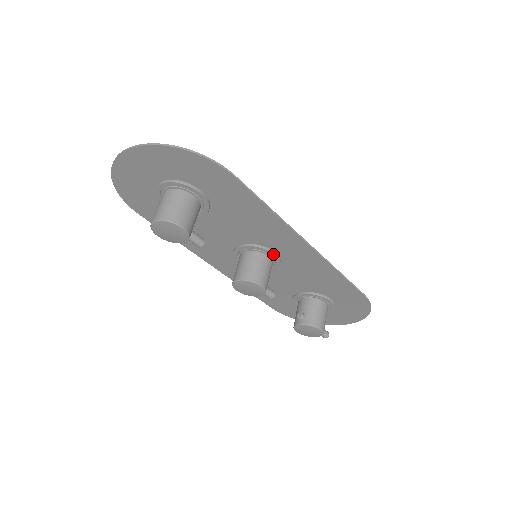
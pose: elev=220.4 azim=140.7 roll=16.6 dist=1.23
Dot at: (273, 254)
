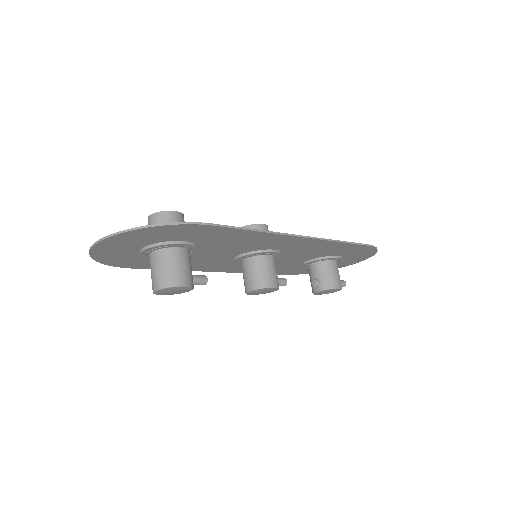
Dot at: (272, 252)
